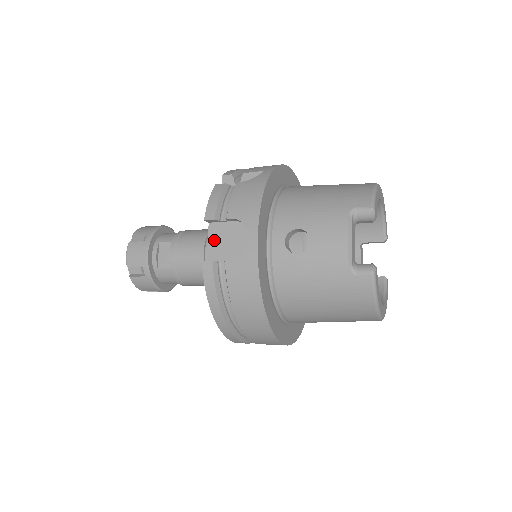
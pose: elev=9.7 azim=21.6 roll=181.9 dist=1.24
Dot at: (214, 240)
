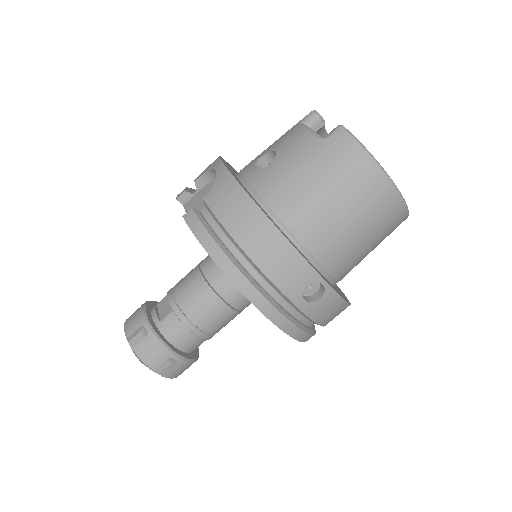
Dot at: occluded
